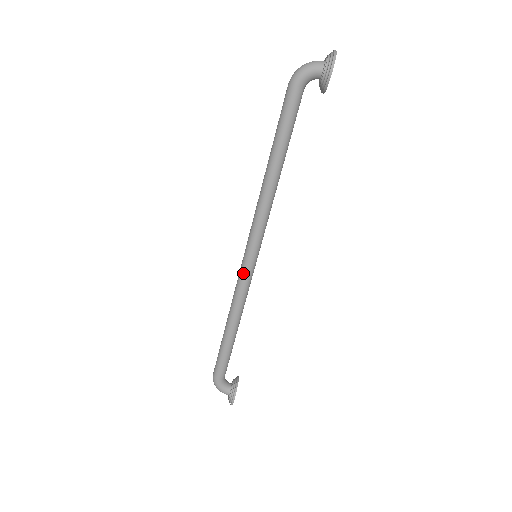
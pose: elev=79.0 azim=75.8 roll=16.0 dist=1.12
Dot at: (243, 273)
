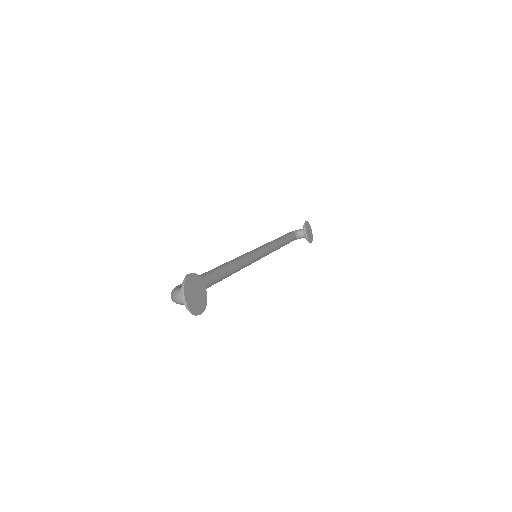
Dot at: occluded
